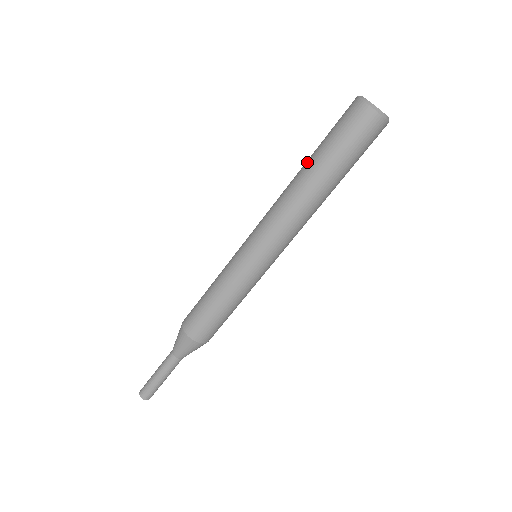
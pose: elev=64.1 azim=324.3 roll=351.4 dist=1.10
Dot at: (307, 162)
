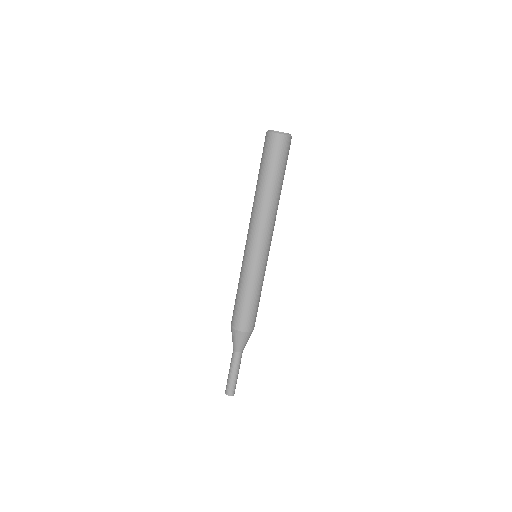
Dot at: occluded
